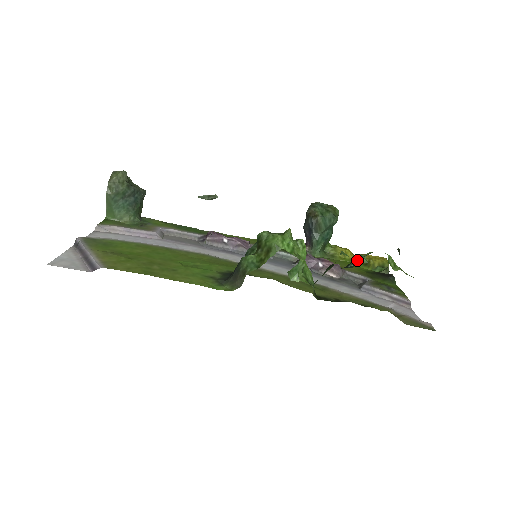
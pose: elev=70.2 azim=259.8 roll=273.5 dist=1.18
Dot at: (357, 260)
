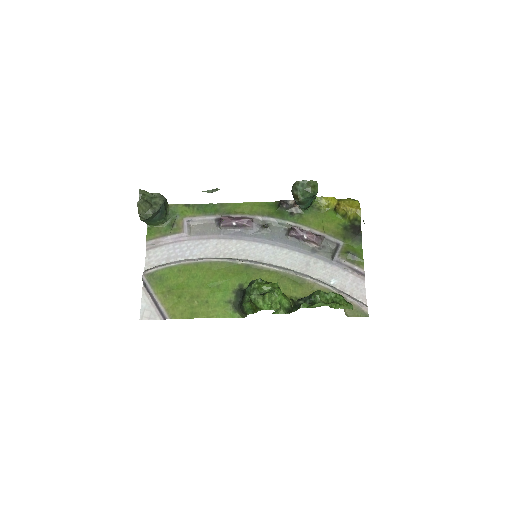
Dot at: (314, 297)
